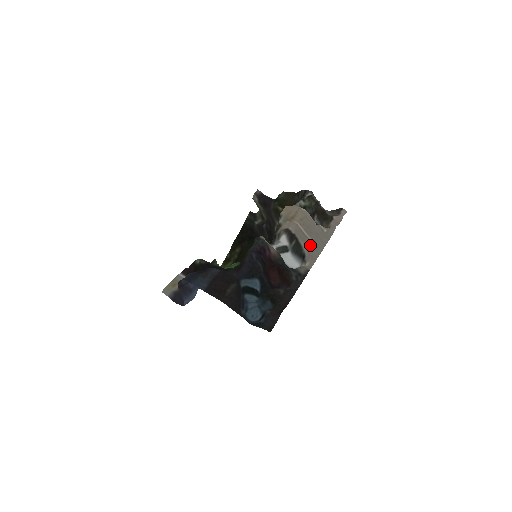
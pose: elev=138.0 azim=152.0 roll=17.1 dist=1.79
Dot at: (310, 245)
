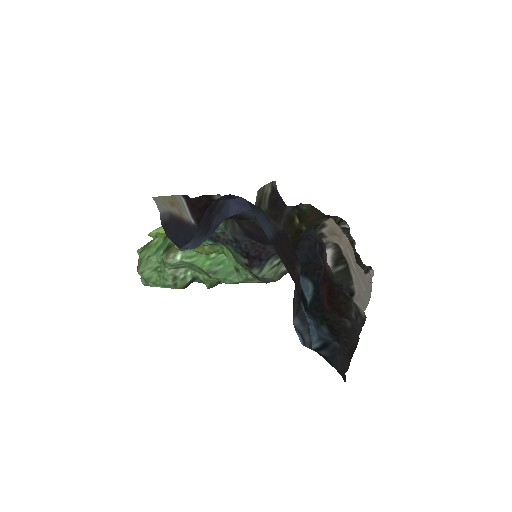
Dot at: (360, 284)
